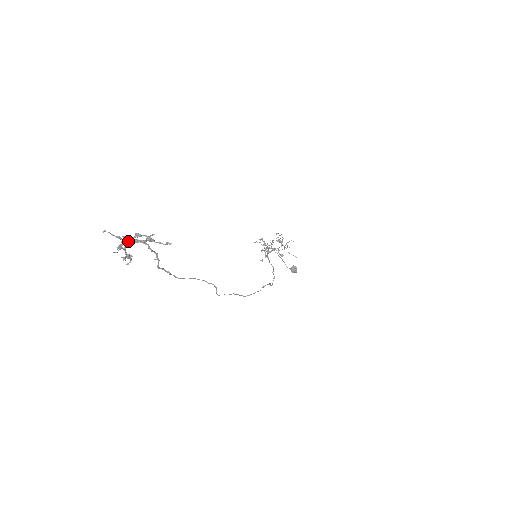
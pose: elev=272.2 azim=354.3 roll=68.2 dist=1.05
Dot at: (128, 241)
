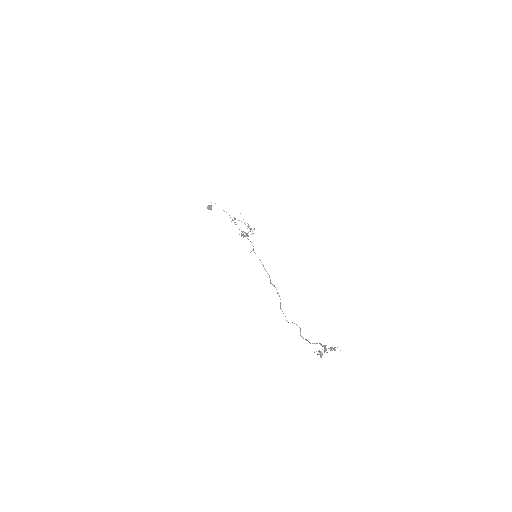
Dot at: (325, 350)
